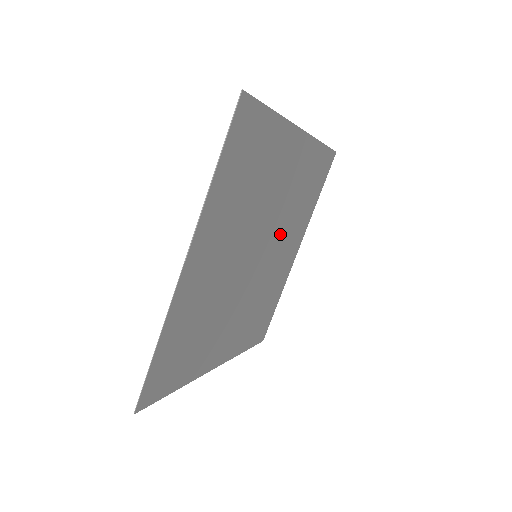
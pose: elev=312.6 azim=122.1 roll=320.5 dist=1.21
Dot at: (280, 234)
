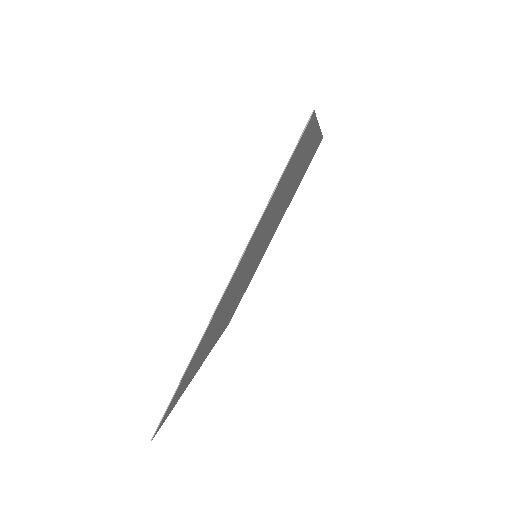
Dot at: (273, 228)
